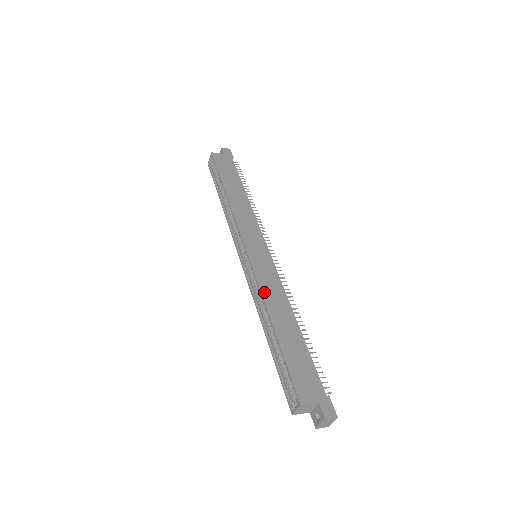
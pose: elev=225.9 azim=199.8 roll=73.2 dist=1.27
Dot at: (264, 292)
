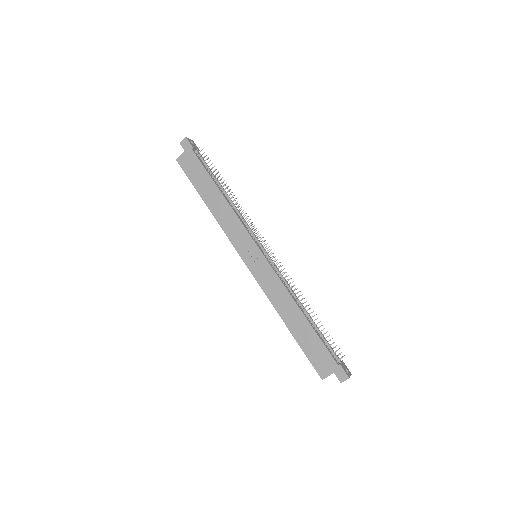
Dot at: (271, 298)
